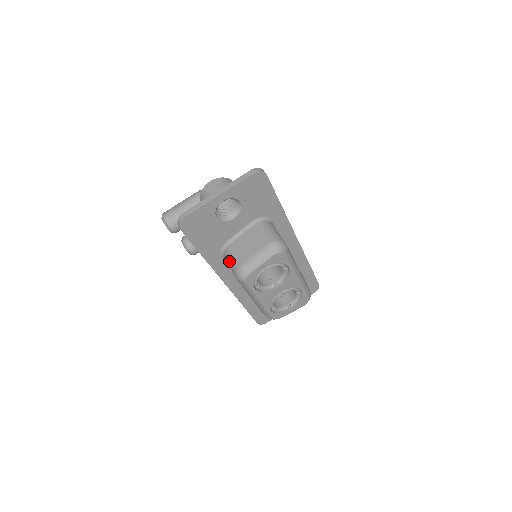
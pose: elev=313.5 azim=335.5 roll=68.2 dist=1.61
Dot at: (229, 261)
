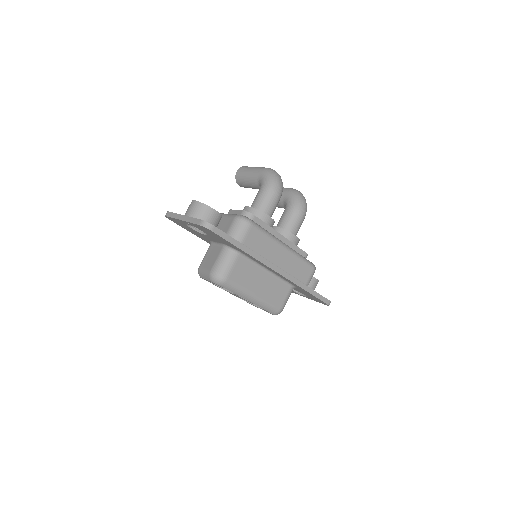
Dot at: occluded
